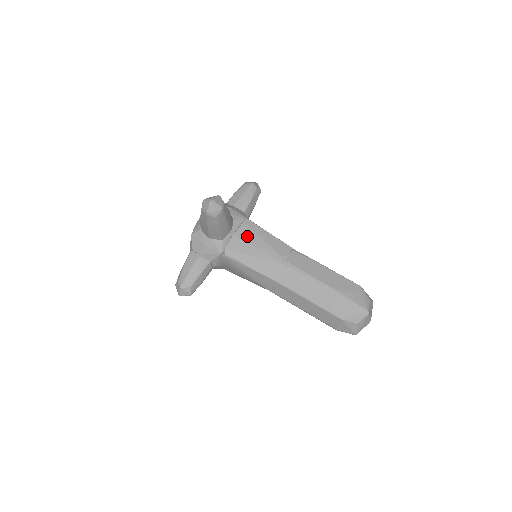
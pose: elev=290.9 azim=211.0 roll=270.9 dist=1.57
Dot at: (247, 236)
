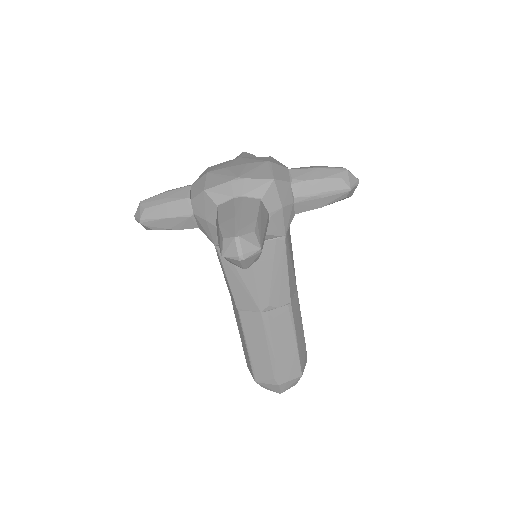
Dot at: (261, 258)
